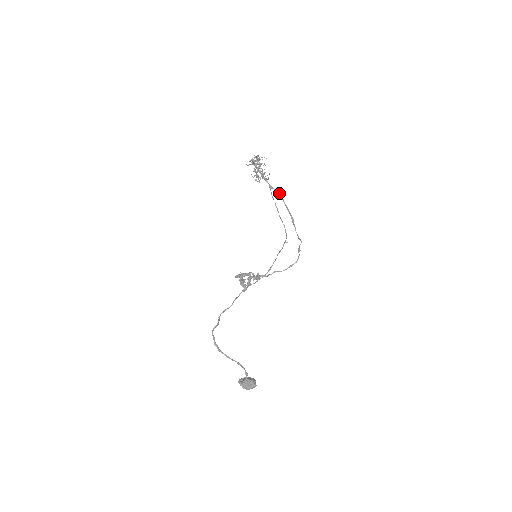
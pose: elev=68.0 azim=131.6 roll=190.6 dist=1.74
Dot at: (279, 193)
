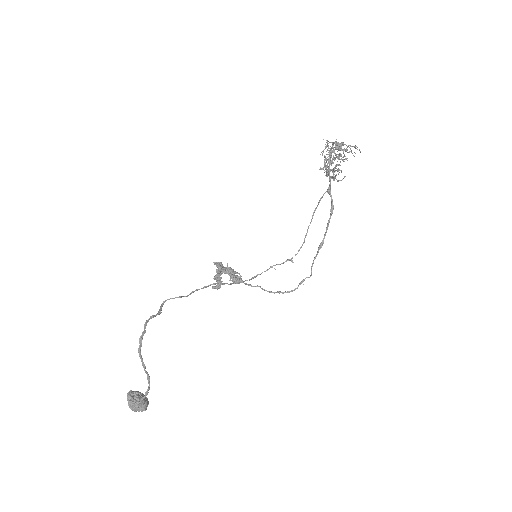
Dot at: occluded
